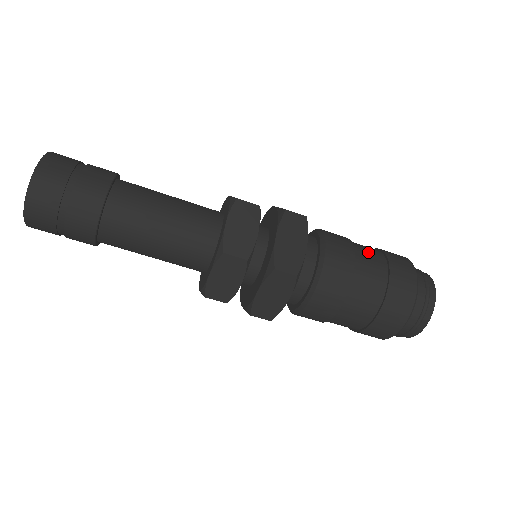
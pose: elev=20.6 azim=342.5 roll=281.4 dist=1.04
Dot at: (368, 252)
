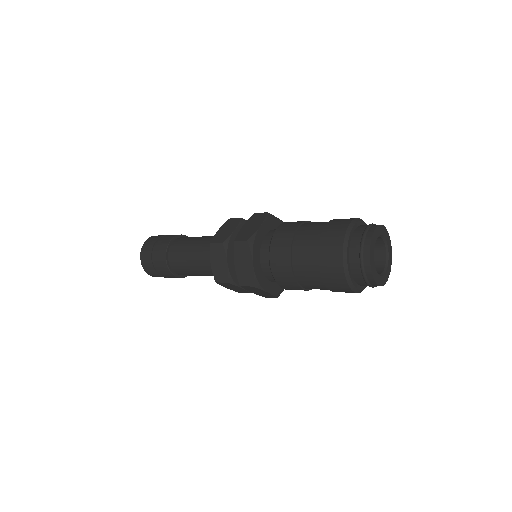
Dot at: (318, 222)
